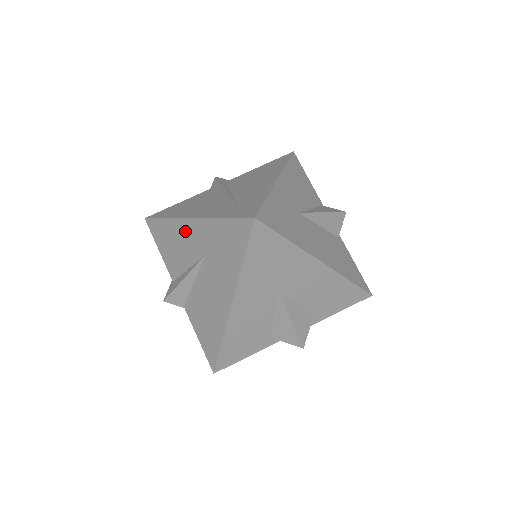
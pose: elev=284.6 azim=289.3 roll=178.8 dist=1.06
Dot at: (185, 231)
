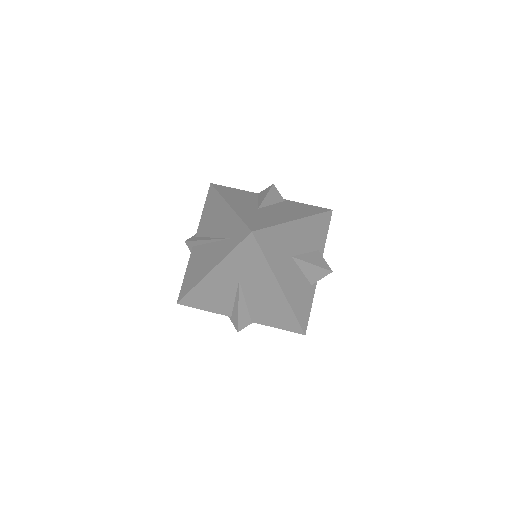
Dot at: (213, 282)
